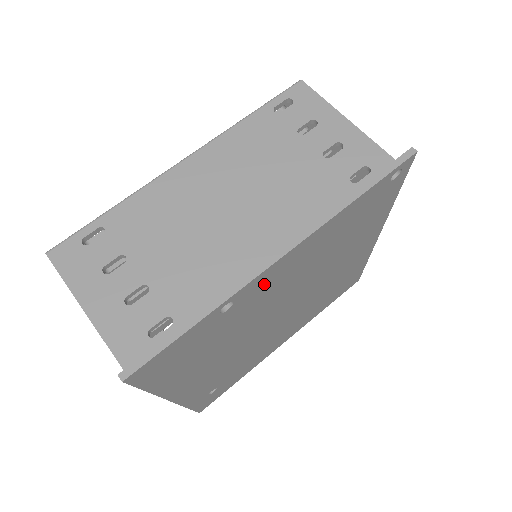
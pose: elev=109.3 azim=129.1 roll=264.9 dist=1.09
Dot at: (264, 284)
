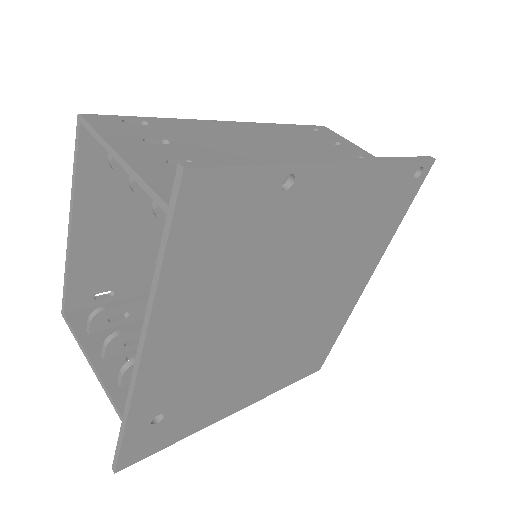
Dot at: (315, 195)
